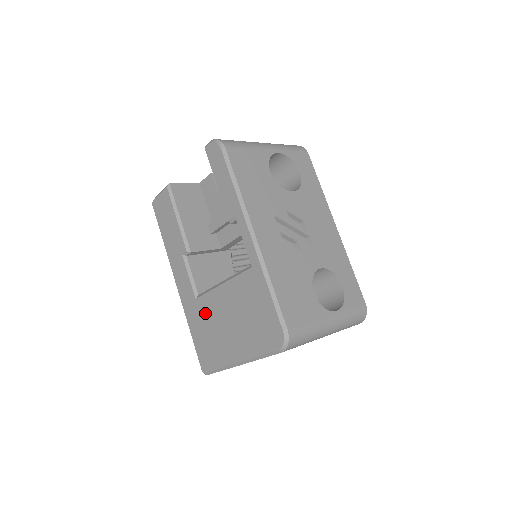
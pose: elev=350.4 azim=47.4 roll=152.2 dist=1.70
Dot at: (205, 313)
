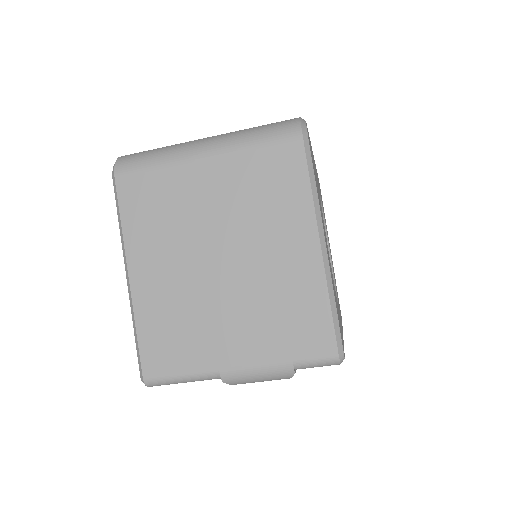
Dot at: occluded
